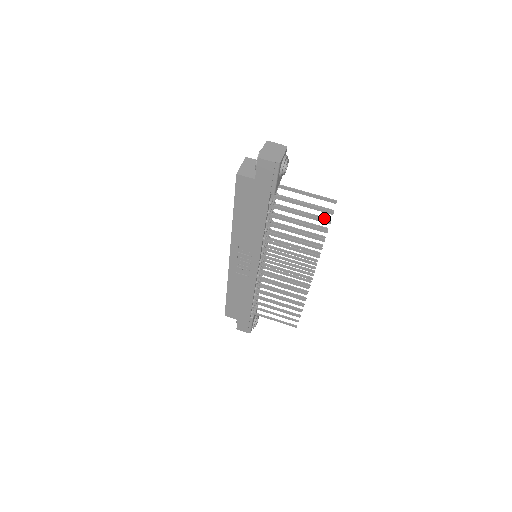
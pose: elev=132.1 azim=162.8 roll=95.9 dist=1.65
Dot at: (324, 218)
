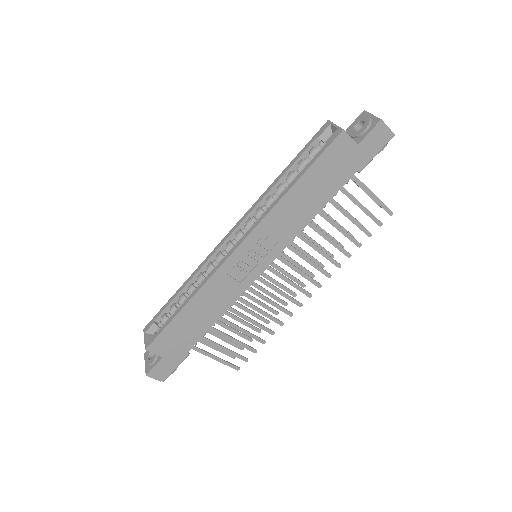
Dot at: (359, 222)
